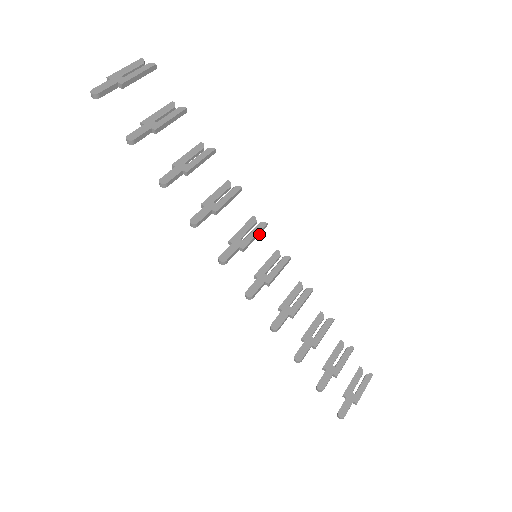
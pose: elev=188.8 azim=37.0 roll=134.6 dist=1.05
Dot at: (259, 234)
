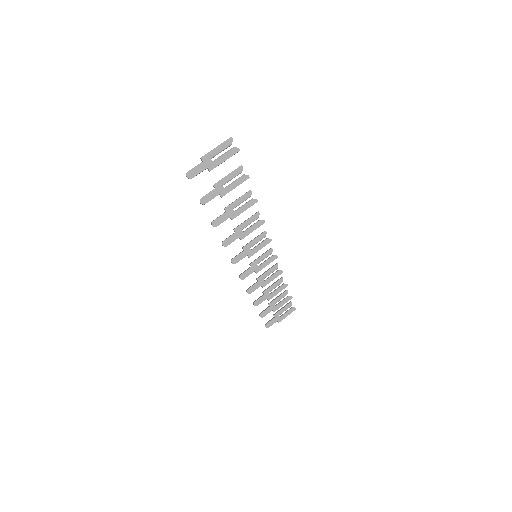
Dot at: (264, 246)
